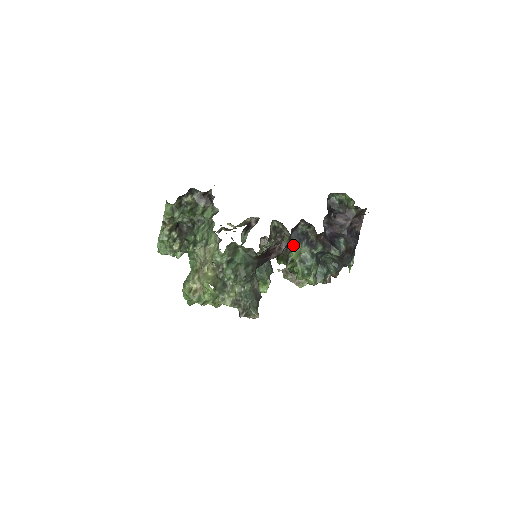
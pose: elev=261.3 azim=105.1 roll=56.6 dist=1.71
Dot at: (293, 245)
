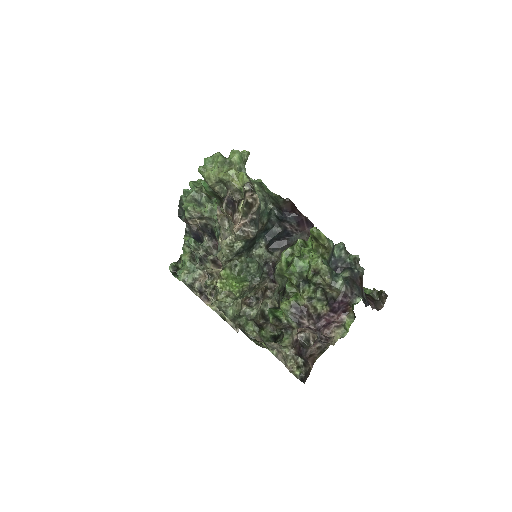
Dot at: occluded
